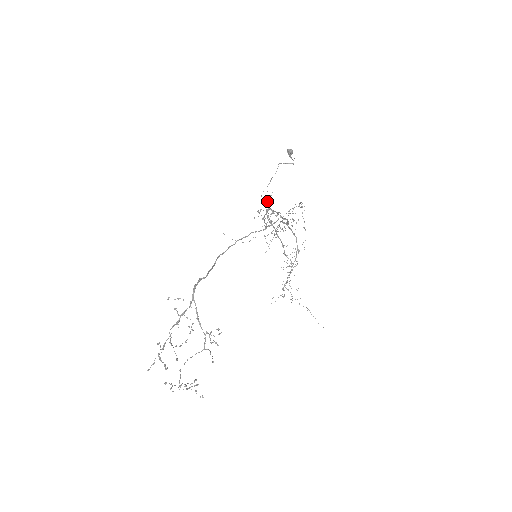
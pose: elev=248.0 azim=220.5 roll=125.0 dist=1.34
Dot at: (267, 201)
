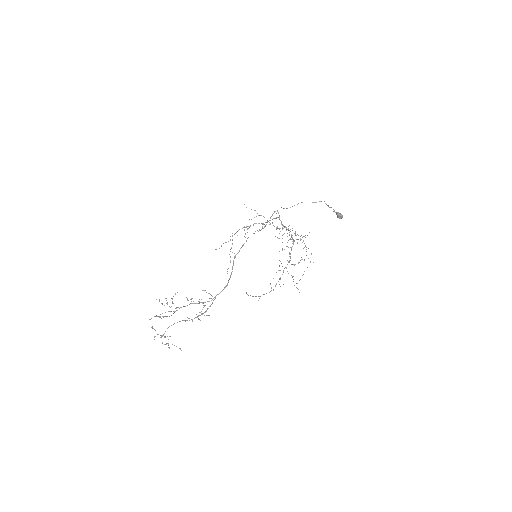
Dot at: occluded
